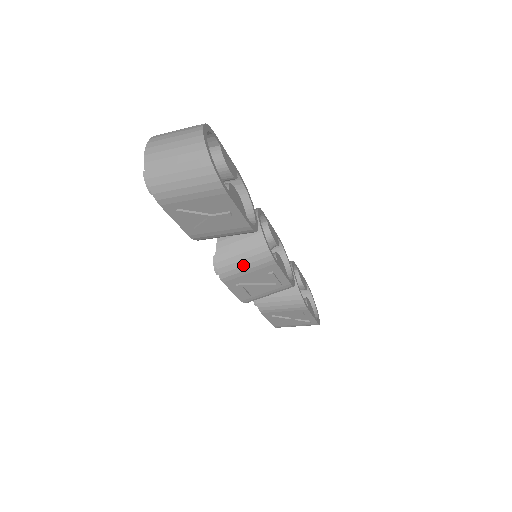
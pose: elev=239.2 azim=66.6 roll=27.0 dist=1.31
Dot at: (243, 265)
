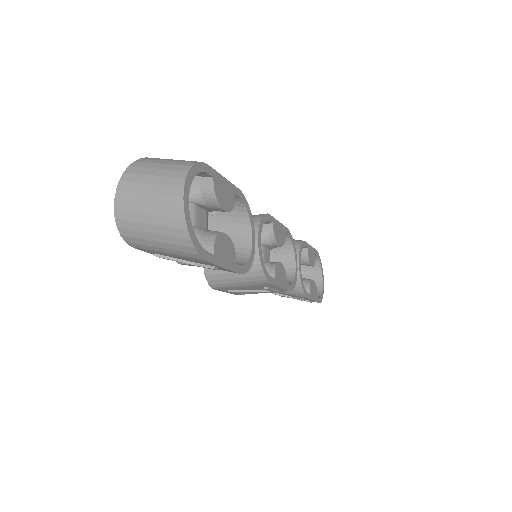
Dot at: (235, 282)
